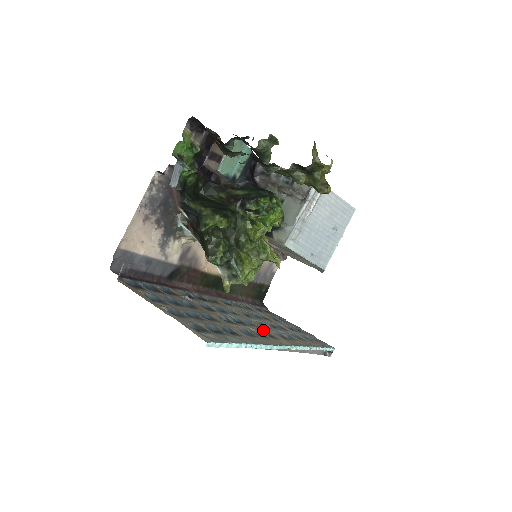
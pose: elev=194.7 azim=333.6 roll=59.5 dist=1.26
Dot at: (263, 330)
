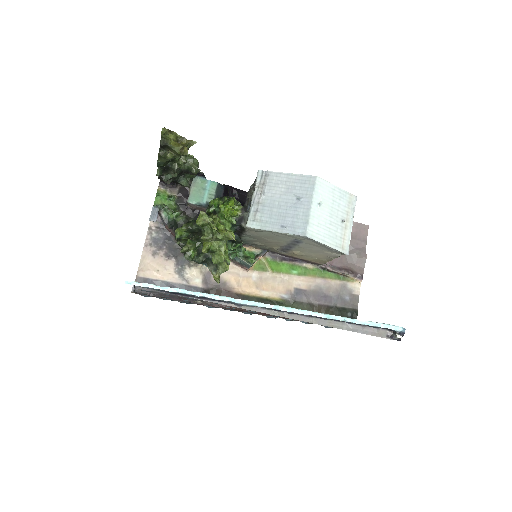
Dot at: occluded
